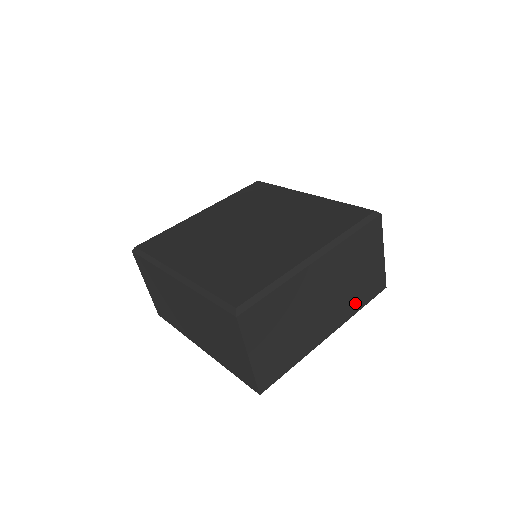
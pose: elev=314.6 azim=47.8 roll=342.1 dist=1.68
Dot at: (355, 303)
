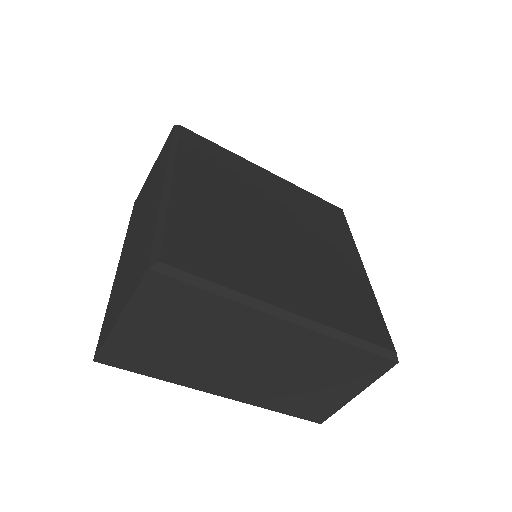
Dot at: occluded
